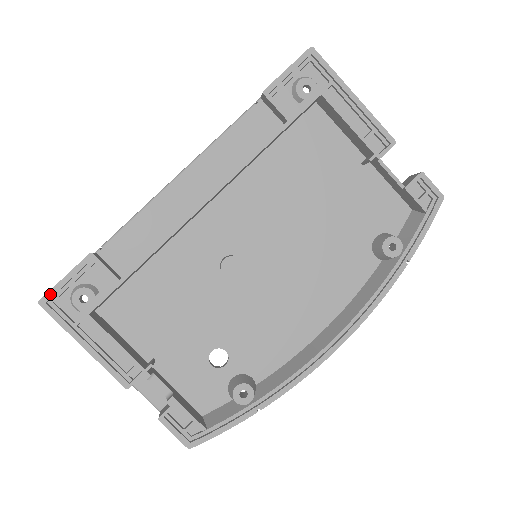
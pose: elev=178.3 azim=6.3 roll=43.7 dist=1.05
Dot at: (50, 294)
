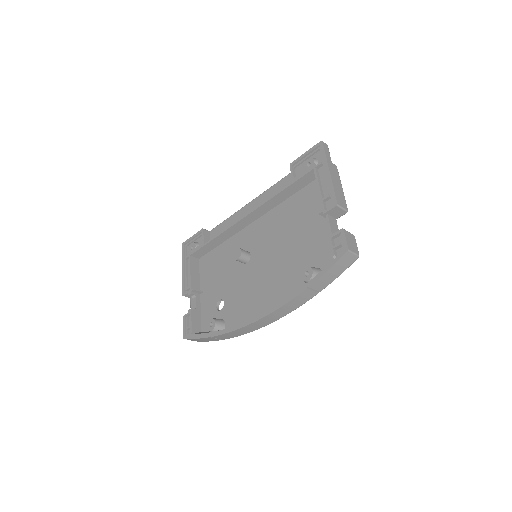
Dot at: (186, 242)
